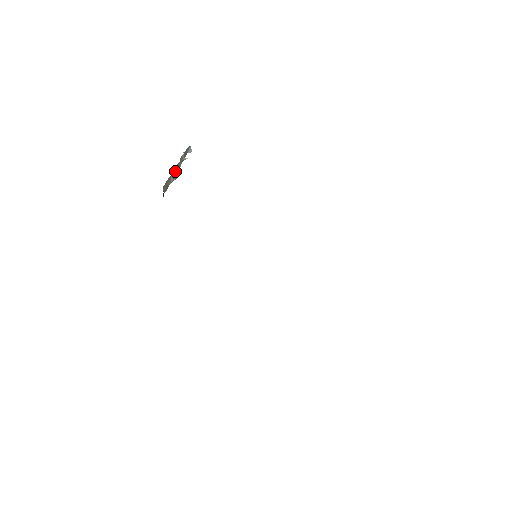
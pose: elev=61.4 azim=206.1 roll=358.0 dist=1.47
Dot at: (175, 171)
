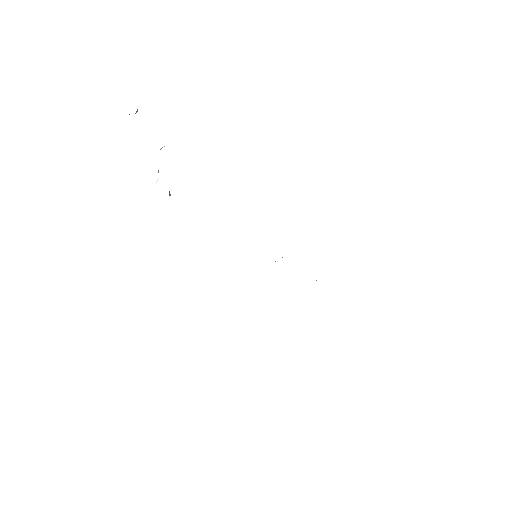
Dot at: (158, 172)
